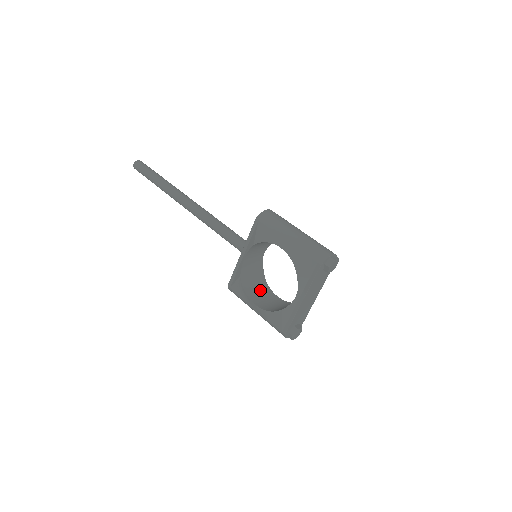
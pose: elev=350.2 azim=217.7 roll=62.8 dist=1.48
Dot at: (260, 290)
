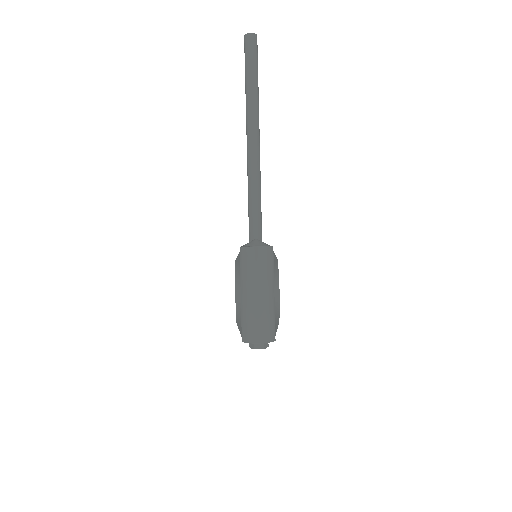
Dot at: occluded
